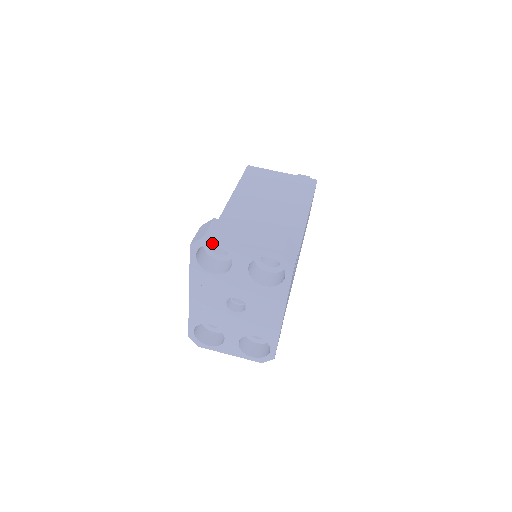
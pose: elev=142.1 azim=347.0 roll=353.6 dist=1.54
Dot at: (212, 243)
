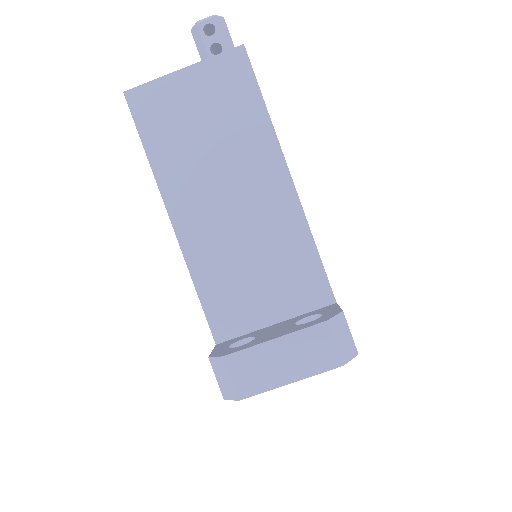
Dot at: (251, 394)
